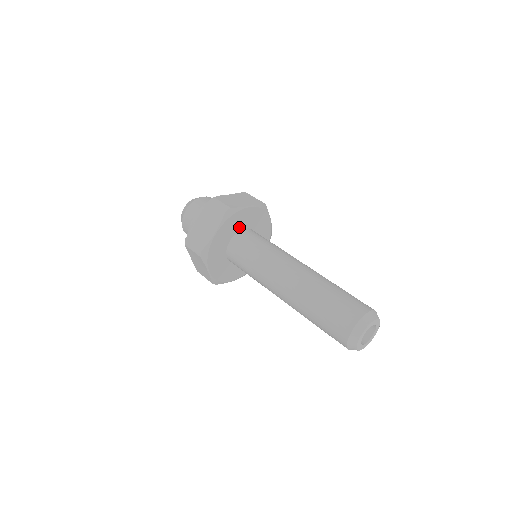
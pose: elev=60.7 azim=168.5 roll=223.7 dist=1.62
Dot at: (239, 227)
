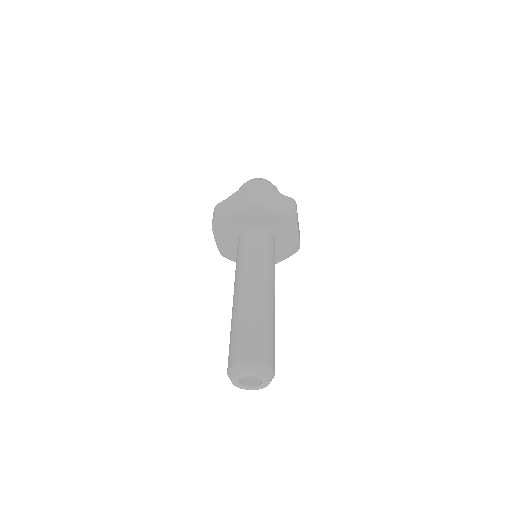
Dot at: (237, 231)
